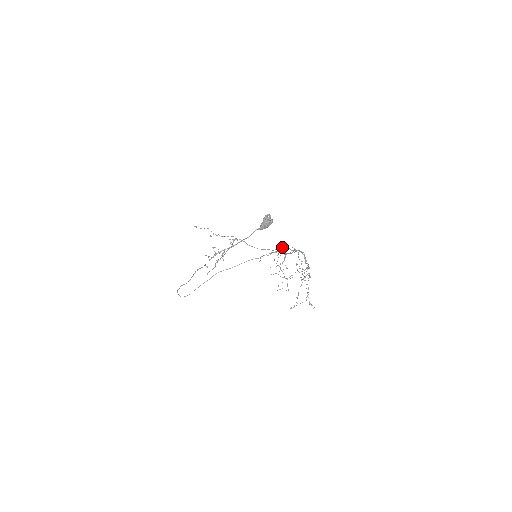
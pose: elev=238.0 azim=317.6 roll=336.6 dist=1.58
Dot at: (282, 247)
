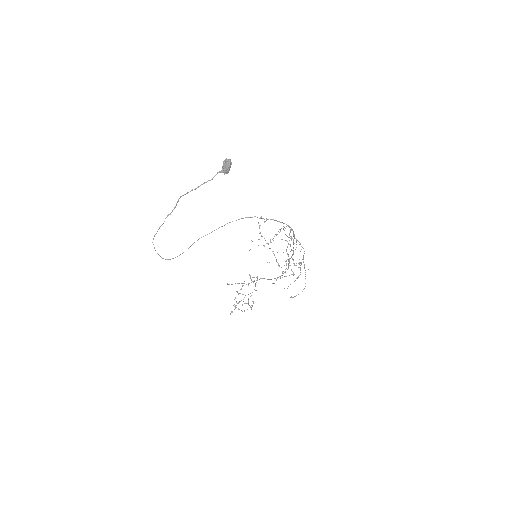
Dot at: occluded
